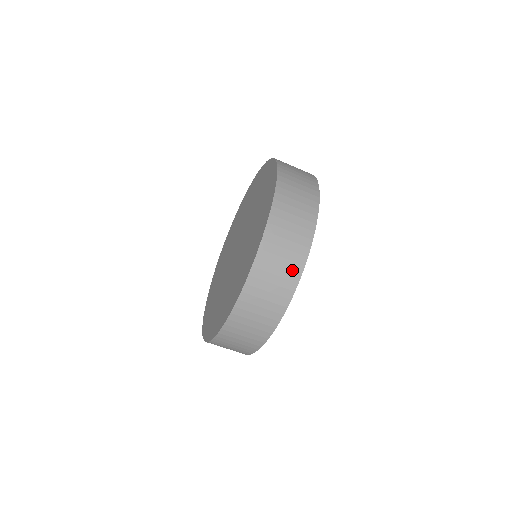
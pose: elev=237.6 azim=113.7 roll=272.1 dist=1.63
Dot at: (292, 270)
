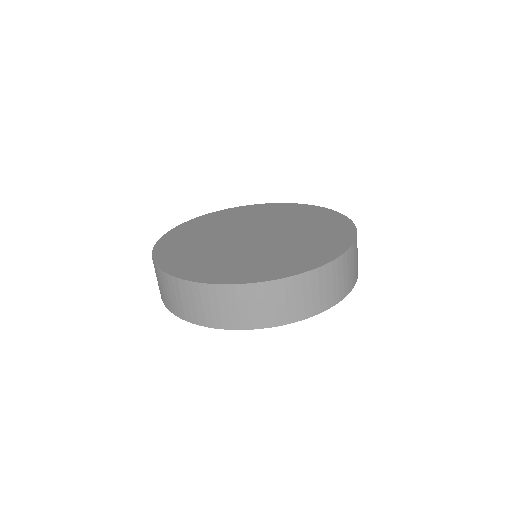
Dot at: (344, 288)
